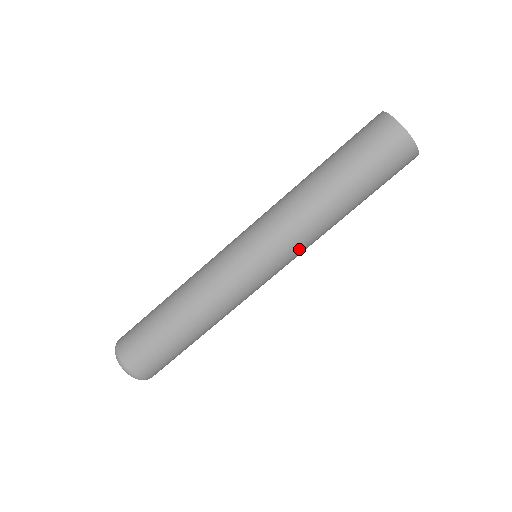
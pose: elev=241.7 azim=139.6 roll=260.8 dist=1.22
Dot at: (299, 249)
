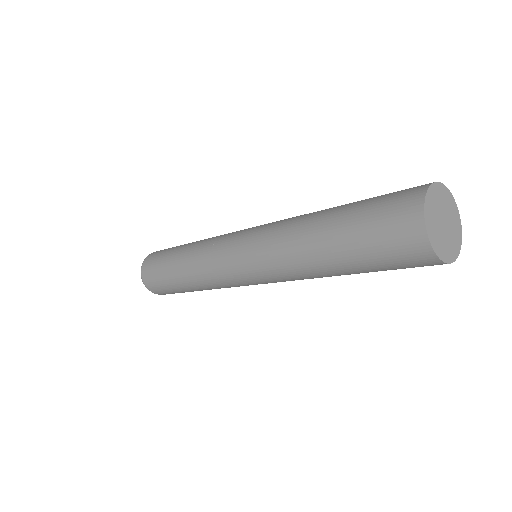
Dot at: occluded
